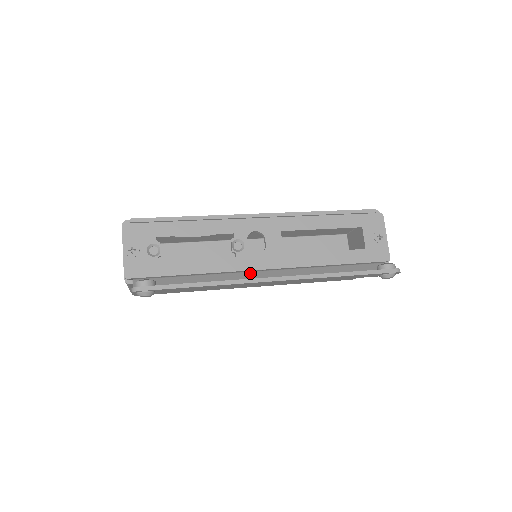
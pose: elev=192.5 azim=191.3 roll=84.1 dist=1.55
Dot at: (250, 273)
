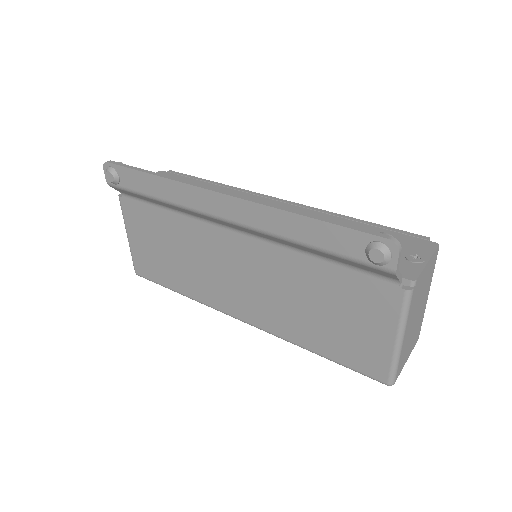
Dot at: occluded
